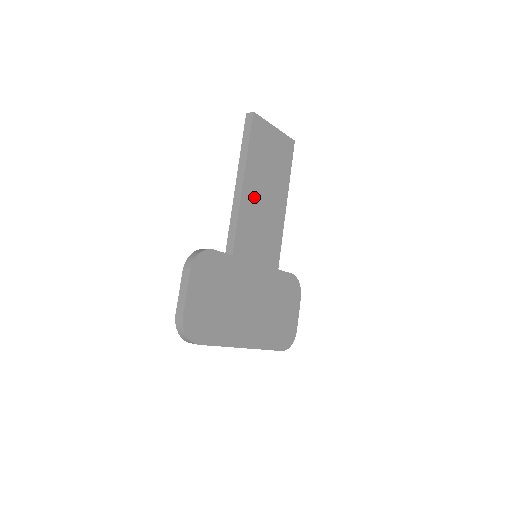
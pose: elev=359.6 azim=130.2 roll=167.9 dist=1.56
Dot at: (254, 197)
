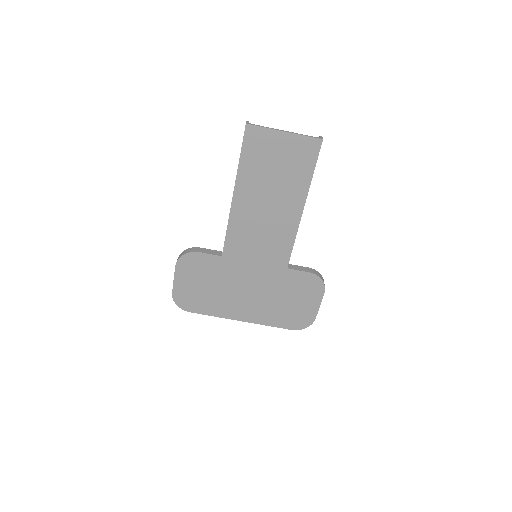
Dot at: (250, 207)
